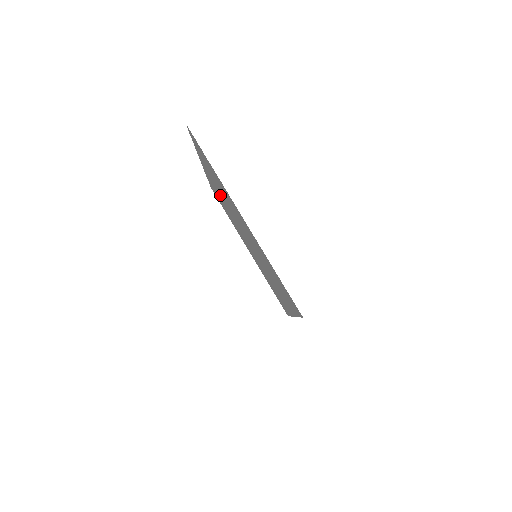
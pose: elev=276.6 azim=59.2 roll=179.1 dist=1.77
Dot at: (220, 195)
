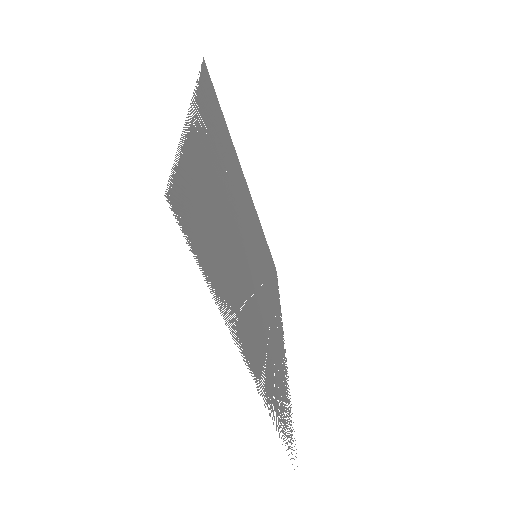
Dot at: (218, 167)
